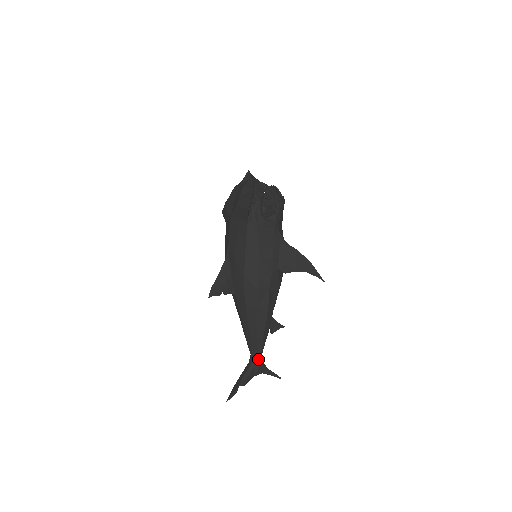
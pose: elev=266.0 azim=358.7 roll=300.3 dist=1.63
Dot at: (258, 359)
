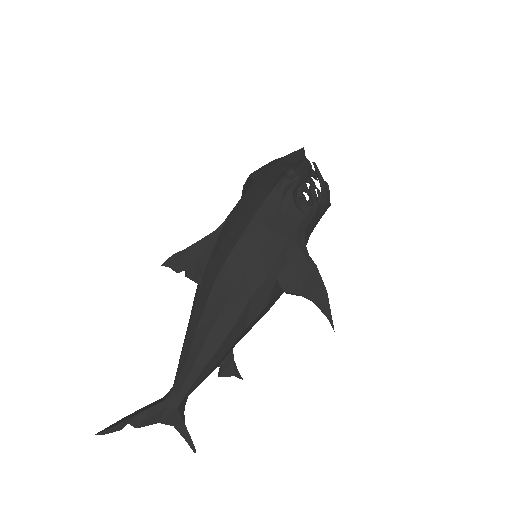
Dot at: (179, 398)
